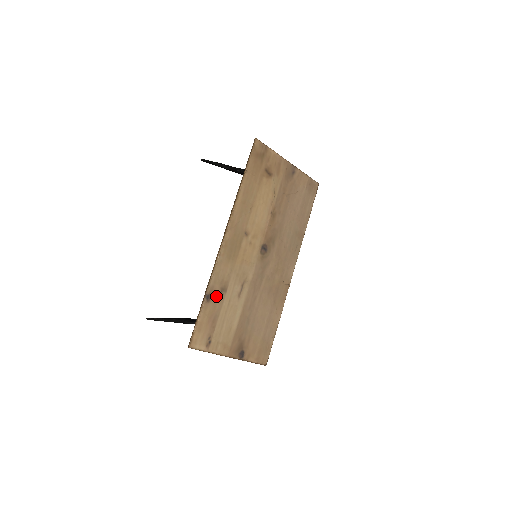
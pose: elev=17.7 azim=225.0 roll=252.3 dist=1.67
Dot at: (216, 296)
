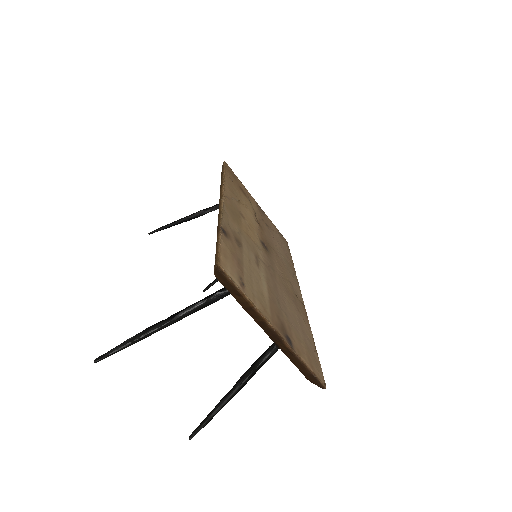
Dot at: (232, 240)
